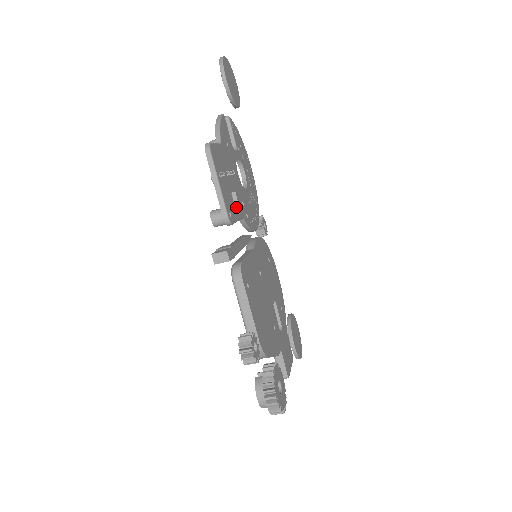
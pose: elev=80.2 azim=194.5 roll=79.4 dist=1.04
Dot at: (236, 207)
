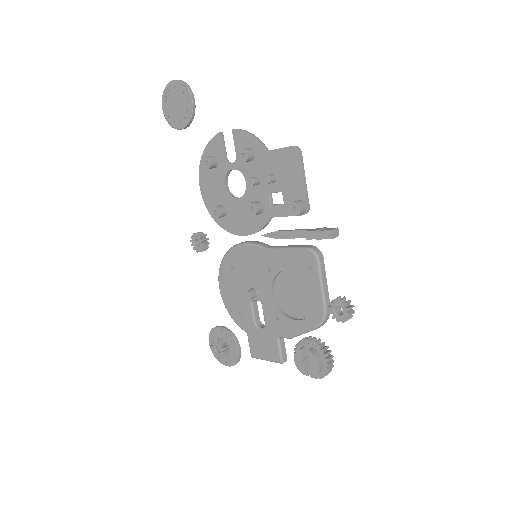
Dot at: (282, 205)
